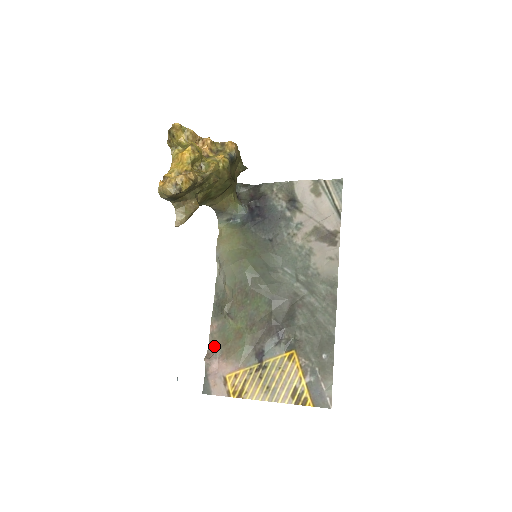
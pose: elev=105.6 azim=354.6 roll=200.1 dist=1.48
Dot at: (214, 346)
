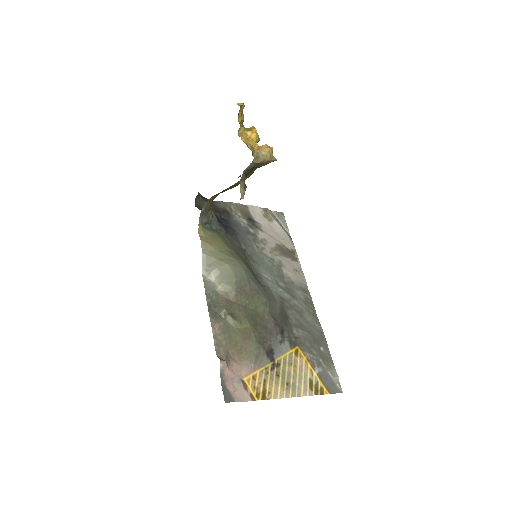
Dot at: (222, 349)
